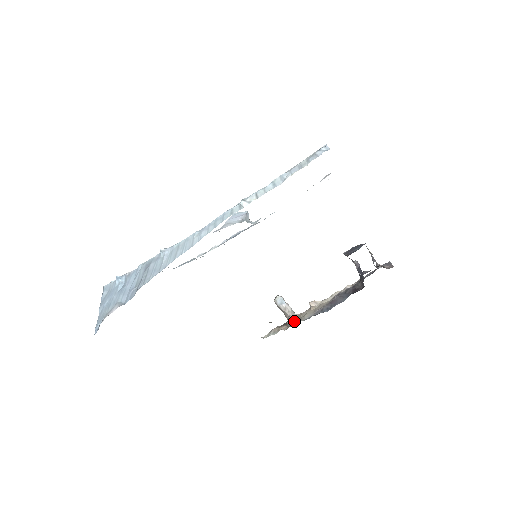
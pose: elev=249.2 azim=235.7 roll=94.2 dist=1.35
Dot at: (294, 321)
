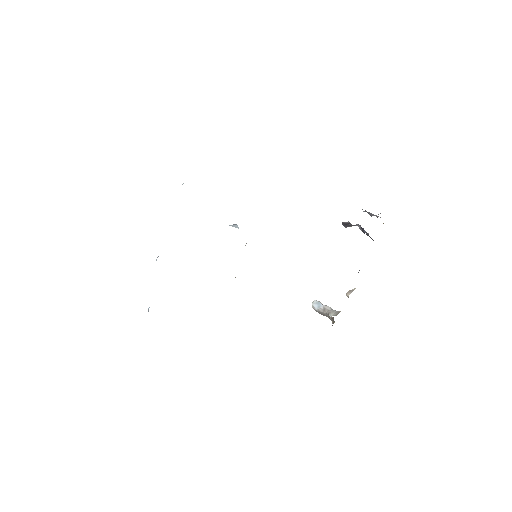
Dot at: occluded
